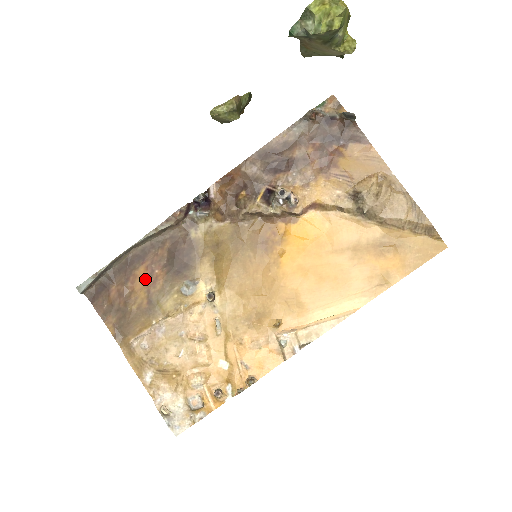
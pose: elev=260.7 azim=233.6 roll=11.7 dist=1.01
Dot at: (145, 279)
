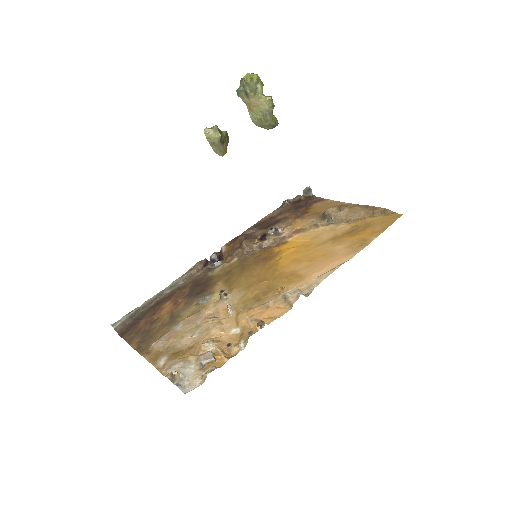
Dot at: (170, 307)
